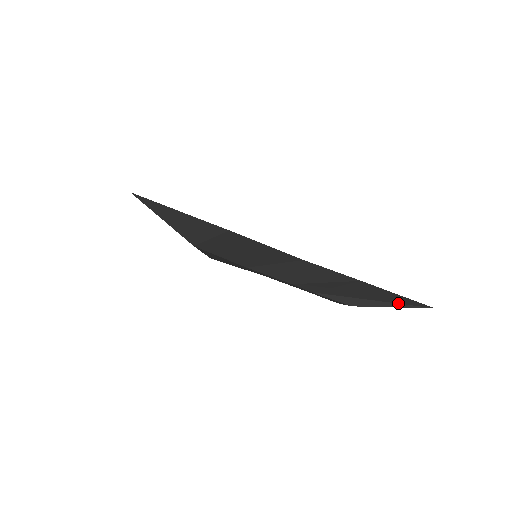
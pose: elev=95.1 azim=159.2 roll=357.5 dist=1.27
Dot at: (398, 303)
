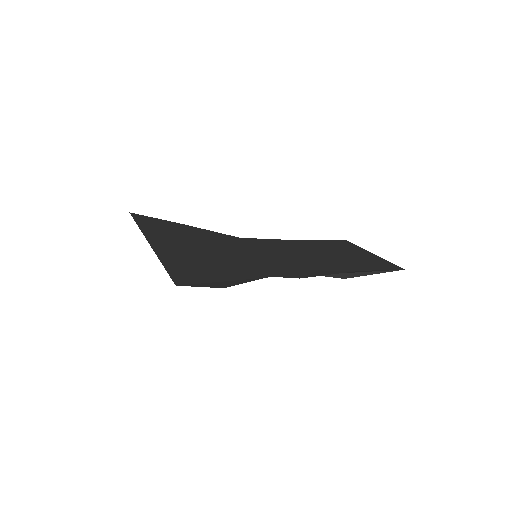
Dot at: (380, 271)
